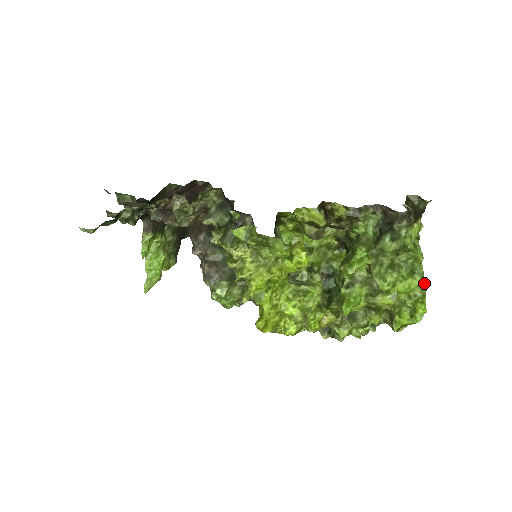
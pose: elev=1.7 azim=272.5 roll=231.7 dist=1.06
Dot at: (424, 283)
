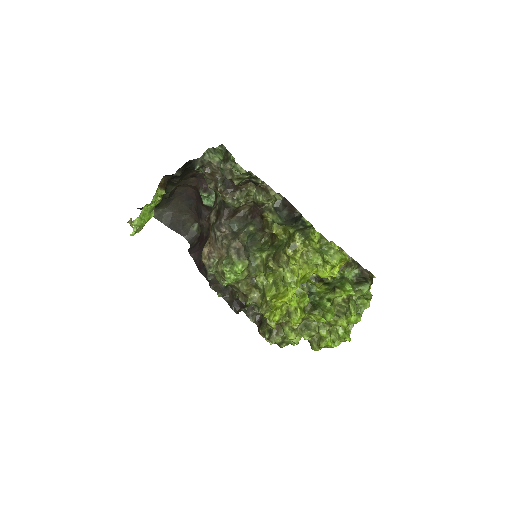
Dot at: occluded
